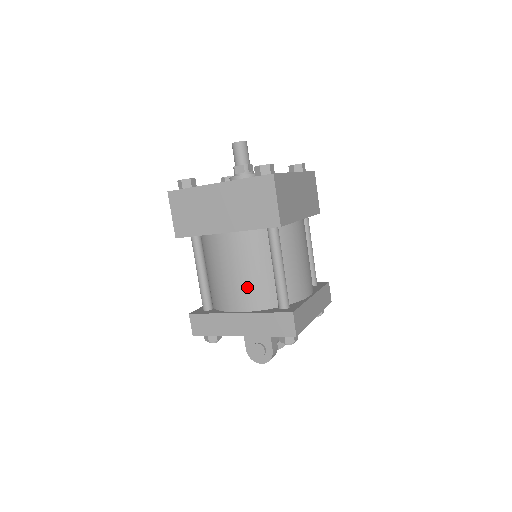
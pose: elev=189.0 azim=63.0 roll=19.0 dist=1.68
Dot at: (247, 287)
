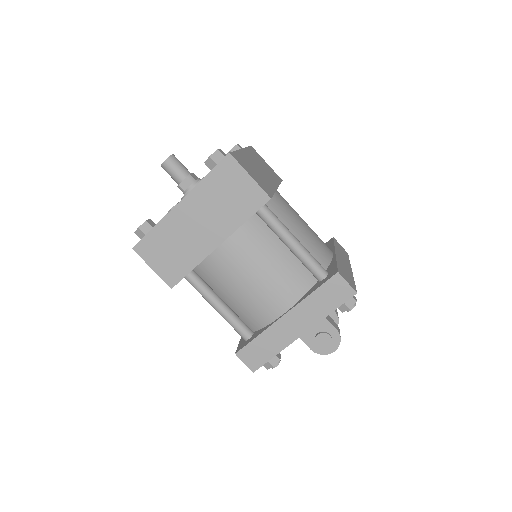
Dot at: (276, 283)
